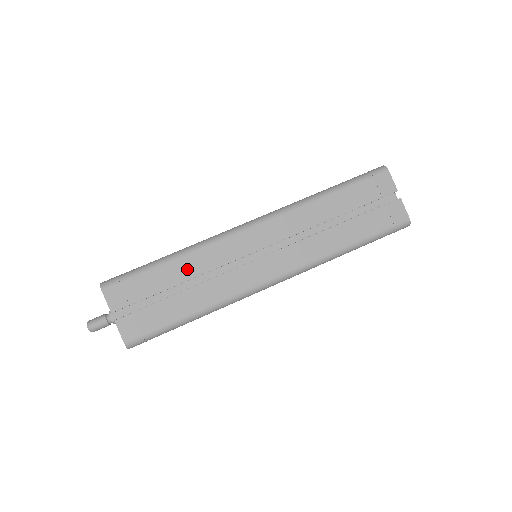
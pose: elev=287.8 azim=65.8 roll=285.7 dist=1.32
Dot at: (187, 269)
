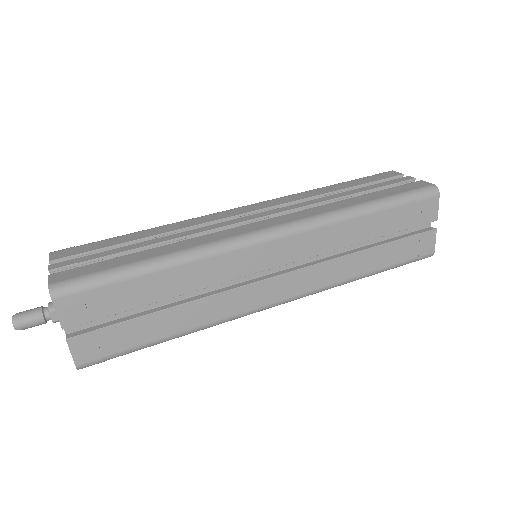
Dot at: (179, 282)
